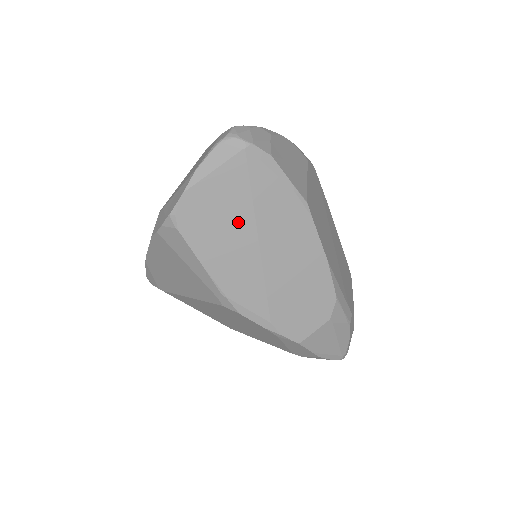
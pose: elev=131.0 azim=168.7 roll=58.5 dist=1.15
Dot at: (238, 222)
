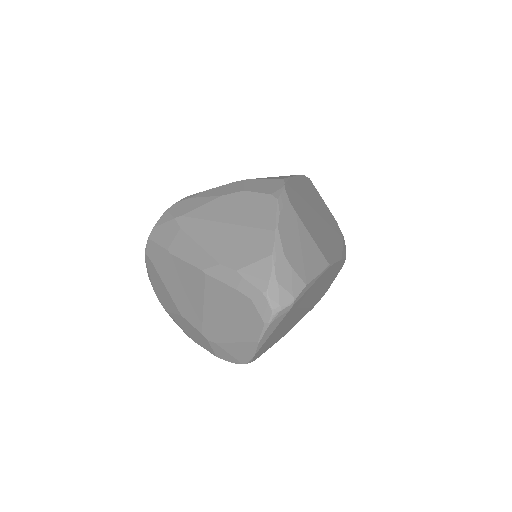
Dot at: (290, 320)
